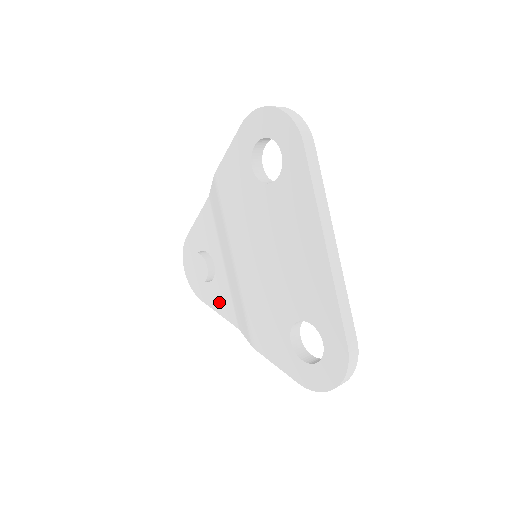
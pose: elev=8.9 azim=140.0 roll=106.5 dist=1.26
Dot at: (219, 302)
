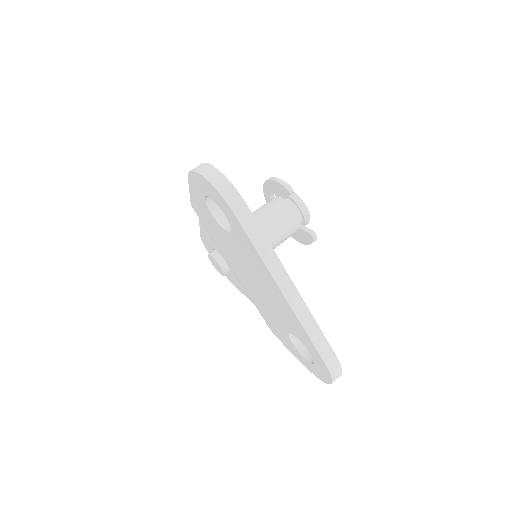
Dot at: (242, 289)
